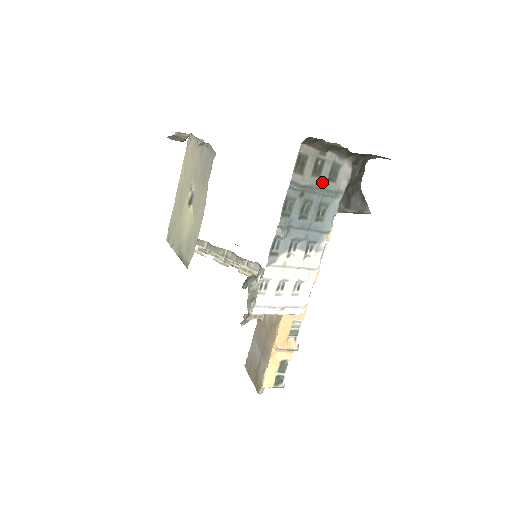
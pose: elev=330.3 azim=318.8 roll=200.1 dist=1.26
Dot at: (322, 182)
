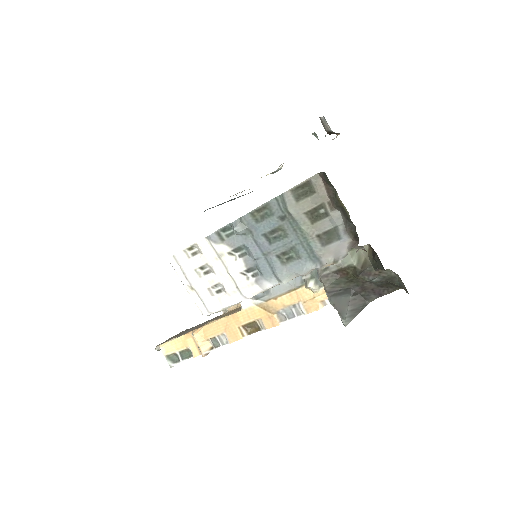
Dot at: (310, 230)
